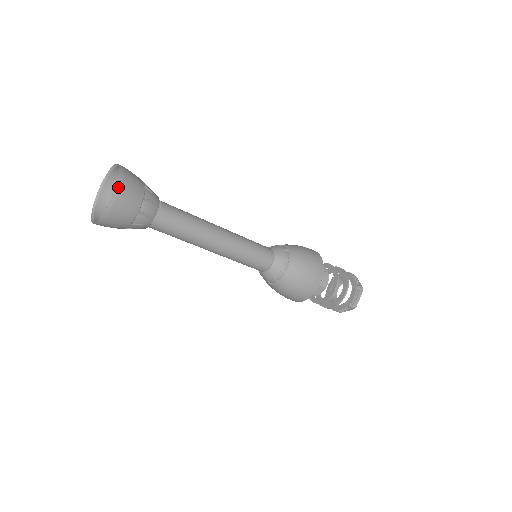
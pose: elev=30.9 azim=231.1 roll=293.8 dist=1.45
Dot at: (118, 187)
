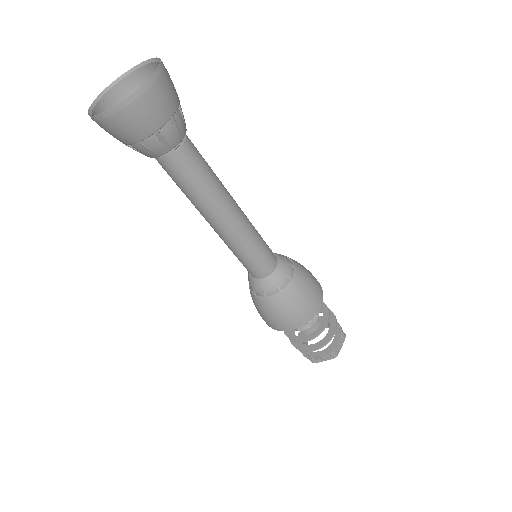
Dot at: (126, 103)
